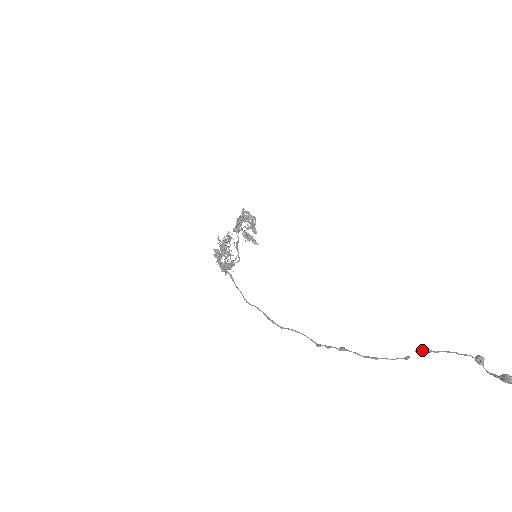
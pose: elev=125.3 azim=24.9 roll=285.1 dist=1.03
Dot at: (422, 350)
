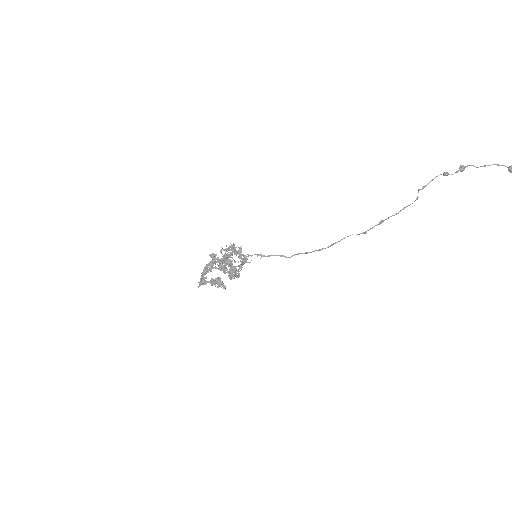
Dot at: (421, 189)
